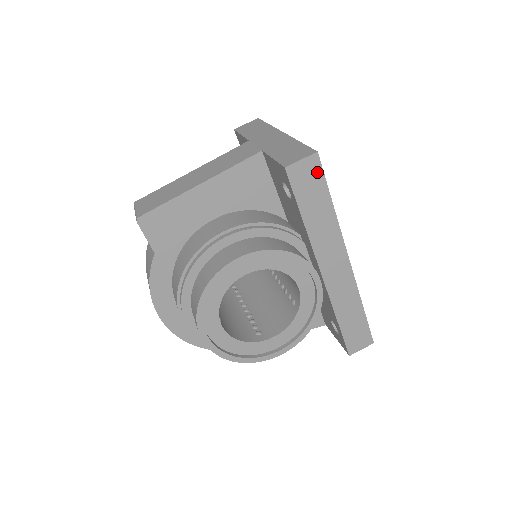
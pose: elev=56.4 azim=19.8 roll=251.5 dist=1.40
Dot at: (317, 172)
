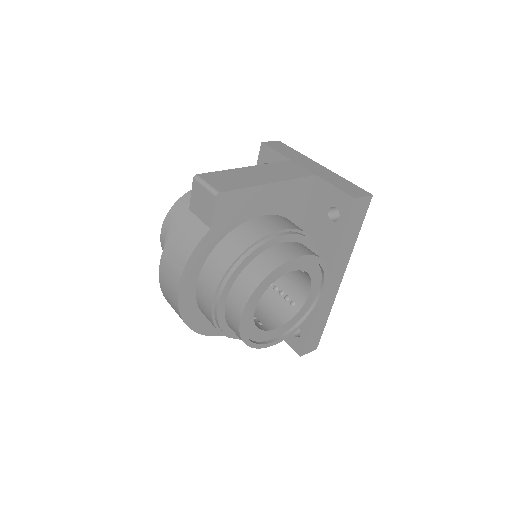
Dot at: (365, 209)
